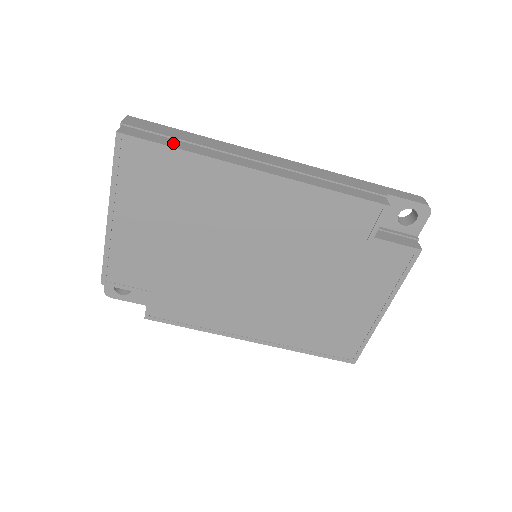
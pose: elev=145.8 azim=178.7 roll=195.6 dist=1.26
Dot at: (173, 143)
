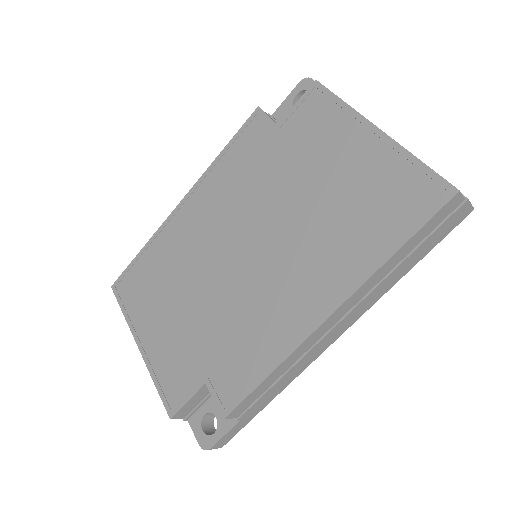
Dot at: occluded
